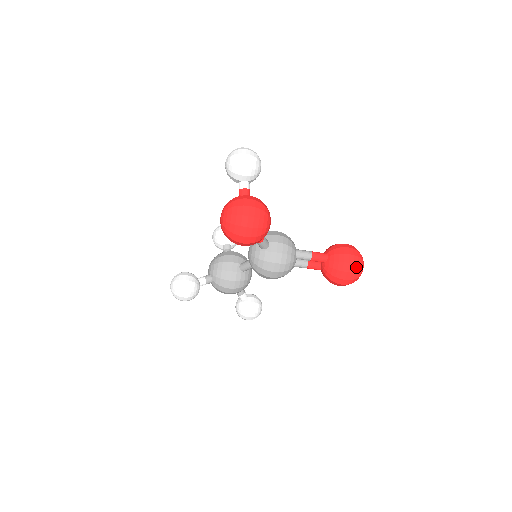
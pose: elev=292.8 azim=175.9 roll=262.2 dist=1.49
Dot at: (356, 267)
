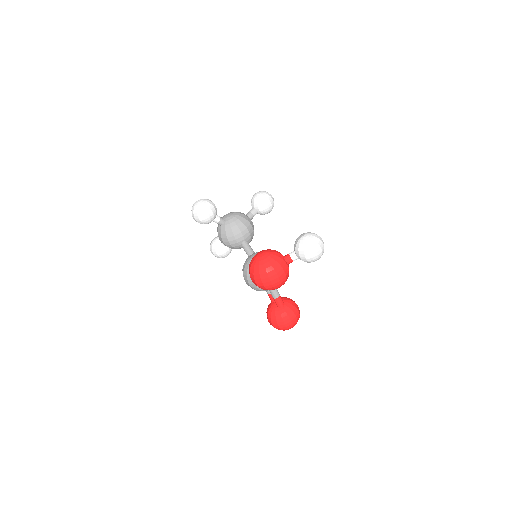
Dot at: (285, 328)
